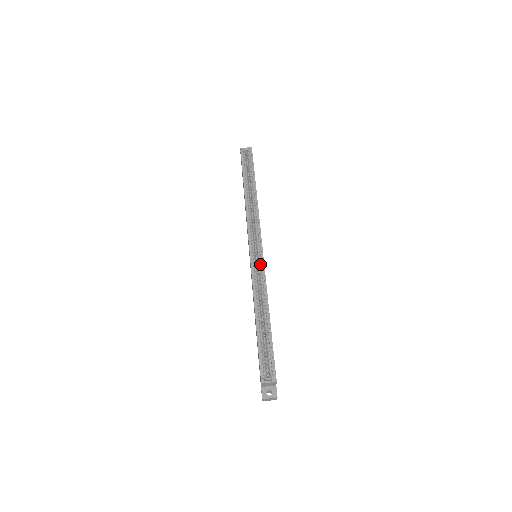
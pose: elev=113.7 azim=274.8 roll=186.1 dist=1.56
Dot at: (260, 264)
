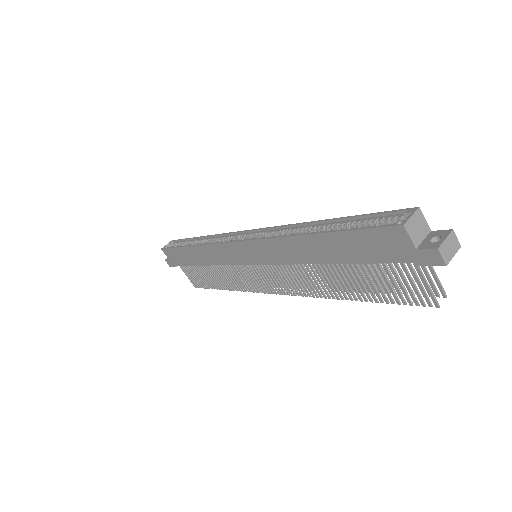
Dot at: (262, 234)
